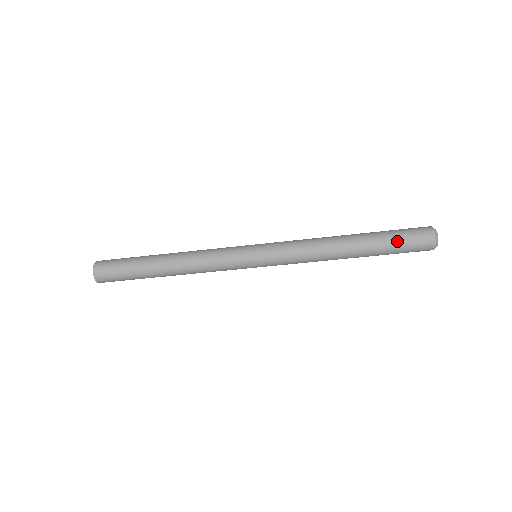
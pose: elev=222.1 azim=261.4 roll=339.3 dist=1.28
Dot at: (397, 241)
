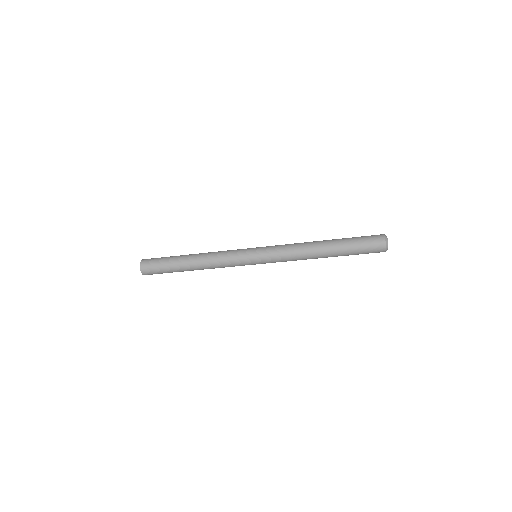
Dot at: (358, 250)
